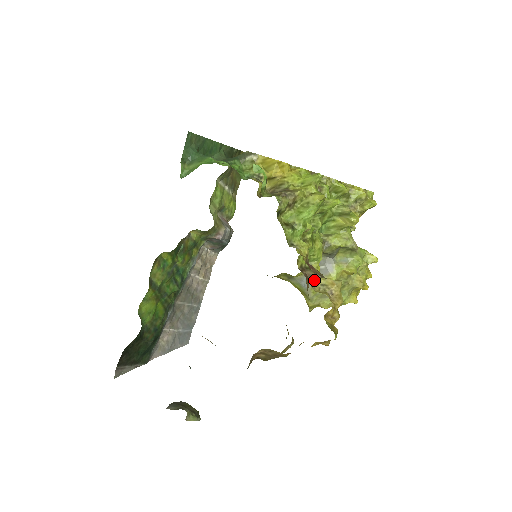
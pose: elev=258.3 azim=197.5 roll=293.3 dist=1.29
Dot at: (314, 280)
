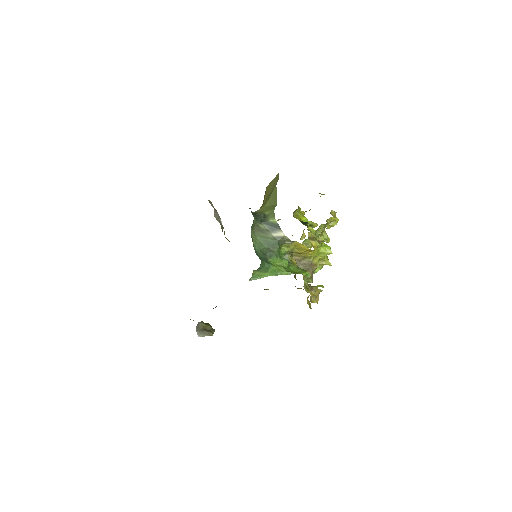
Dot at: (311, 296)
